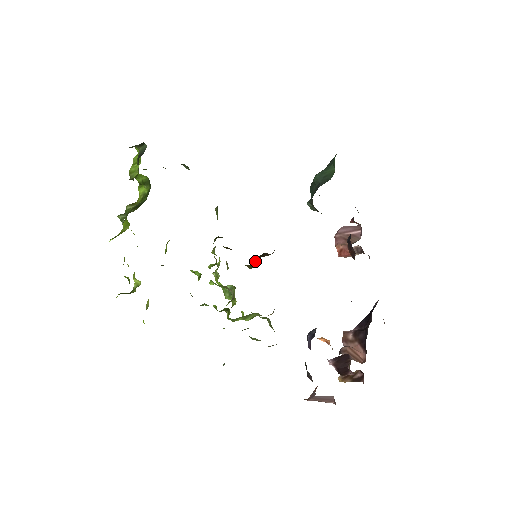
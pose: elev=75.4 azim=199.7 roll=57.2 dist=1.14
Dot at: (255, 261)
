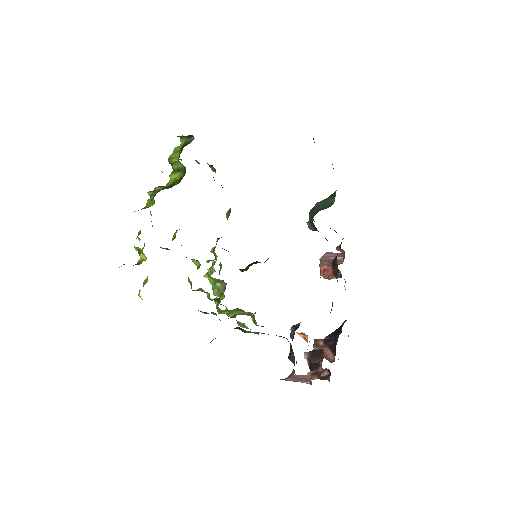
Dot at: (247, 266)
